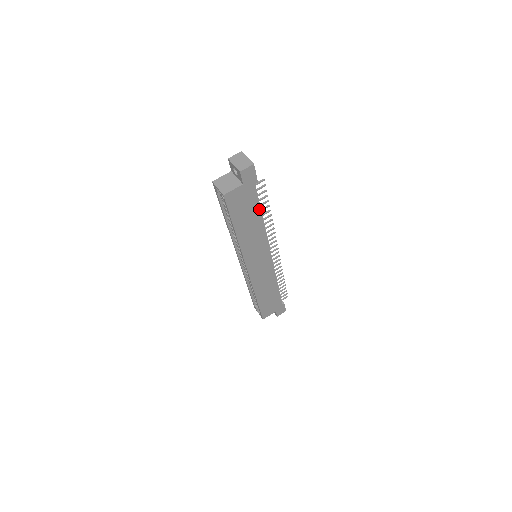
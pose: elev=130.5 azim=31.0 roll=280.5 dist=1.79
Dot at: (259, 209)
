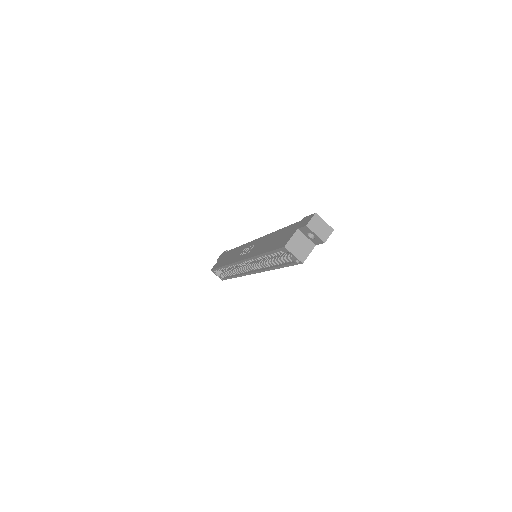
Dot at: occluded
